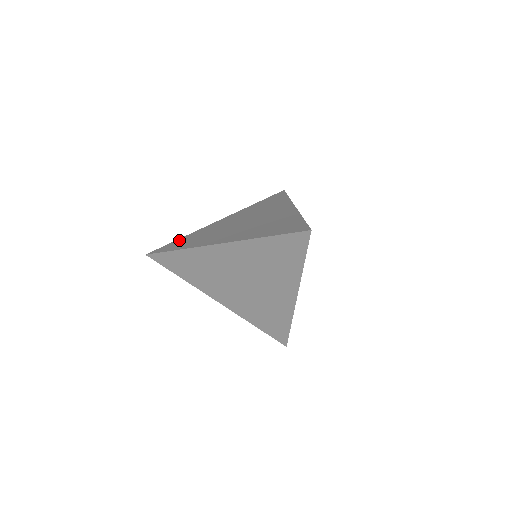
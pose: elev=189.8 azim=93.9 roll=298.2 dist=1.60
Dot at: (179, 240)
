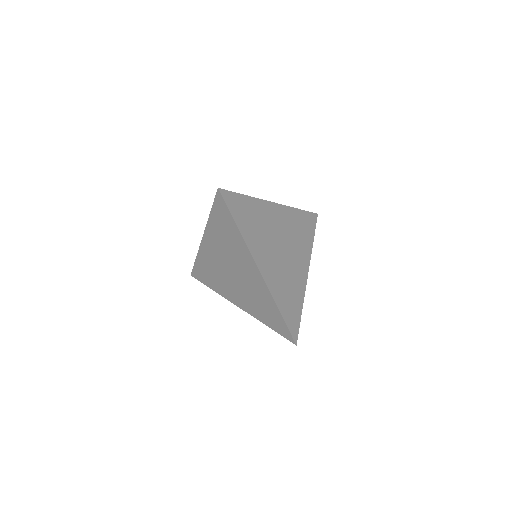
Dot at: occluded
